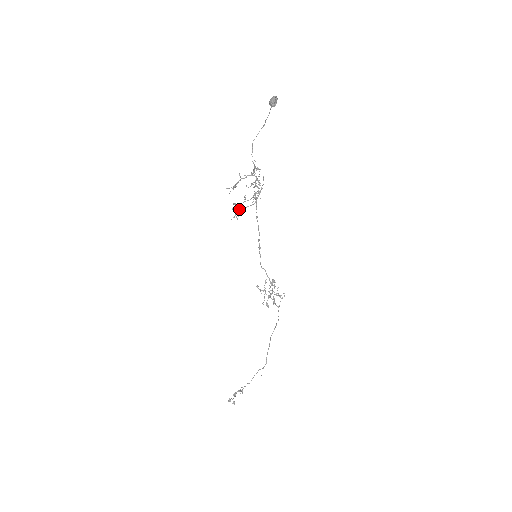
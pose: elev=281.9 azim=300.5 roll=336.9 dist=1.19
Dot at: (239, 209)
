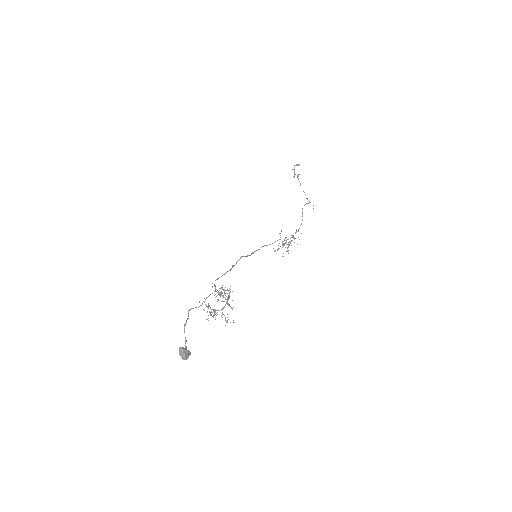
Dot at: (227, 304)
